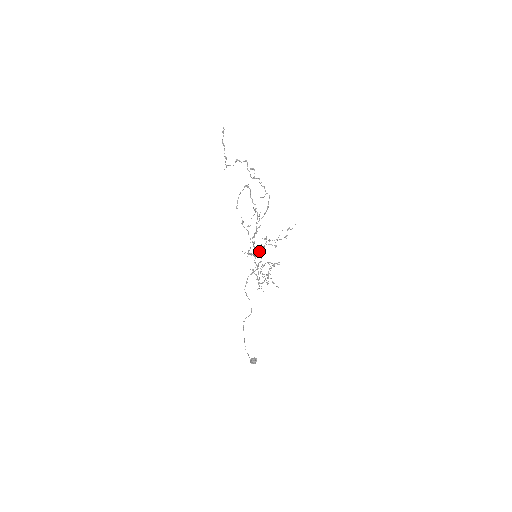
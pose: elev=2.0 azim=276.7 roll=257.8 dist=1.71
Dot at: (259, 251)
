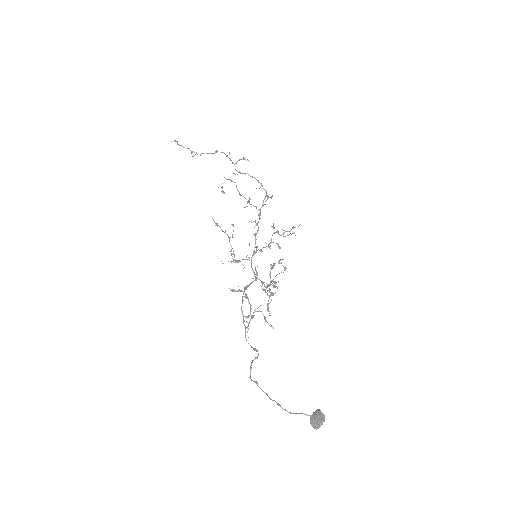
Dot at: (266, 243)
